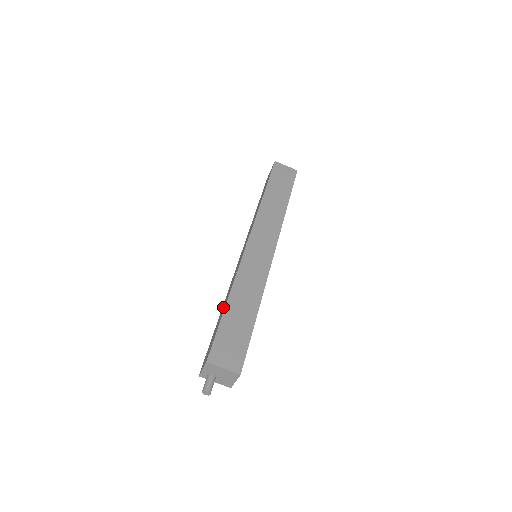
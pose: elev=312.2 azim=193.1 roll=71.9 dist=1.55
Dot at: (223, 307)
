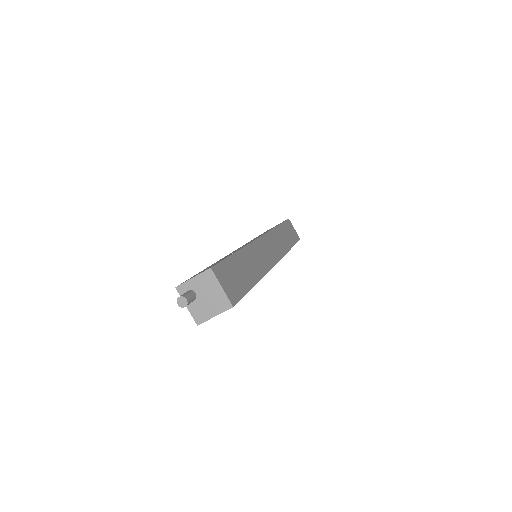
Dot at: (223, 258)
